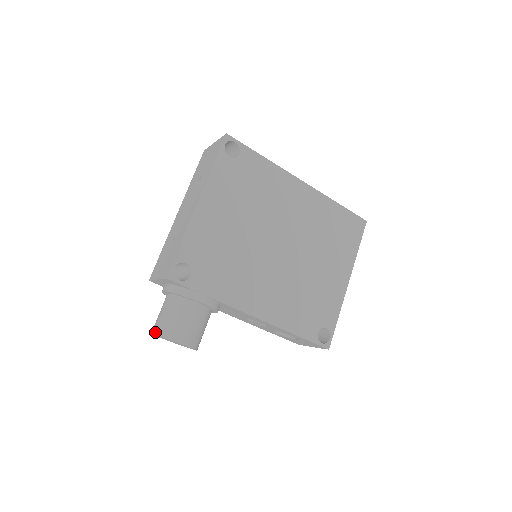
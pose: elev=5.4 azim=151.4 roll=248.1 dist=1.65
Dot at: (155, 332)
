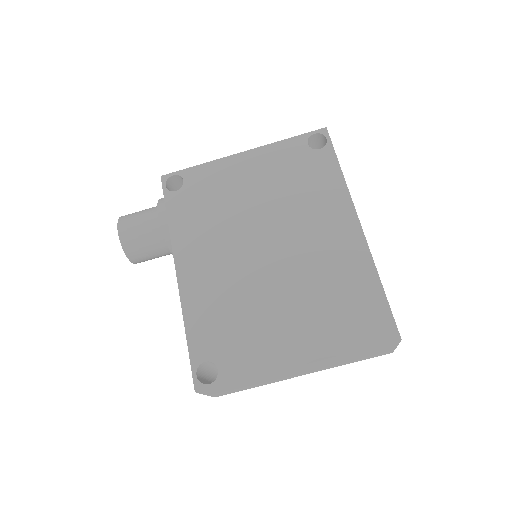
Dot at: occluded
